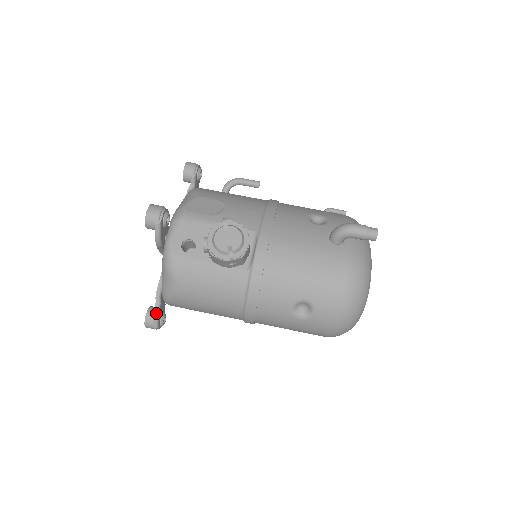
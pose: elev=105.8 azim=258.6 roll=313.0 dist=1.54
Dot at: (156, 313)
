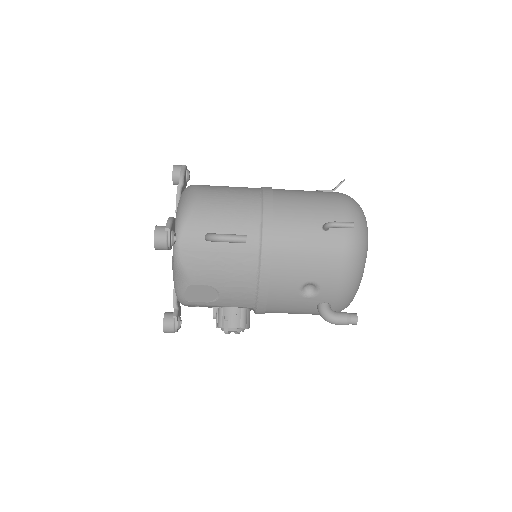
Dot at: occluded
